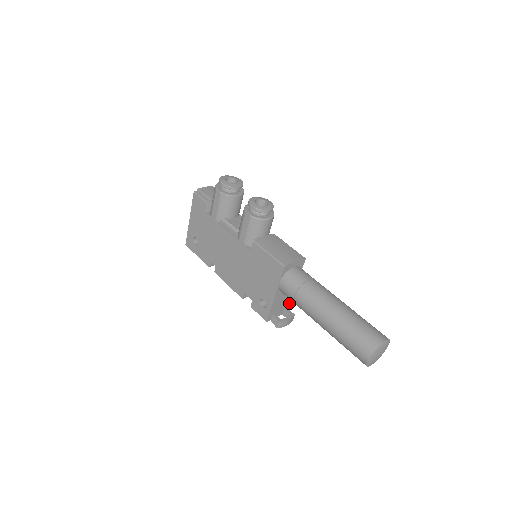
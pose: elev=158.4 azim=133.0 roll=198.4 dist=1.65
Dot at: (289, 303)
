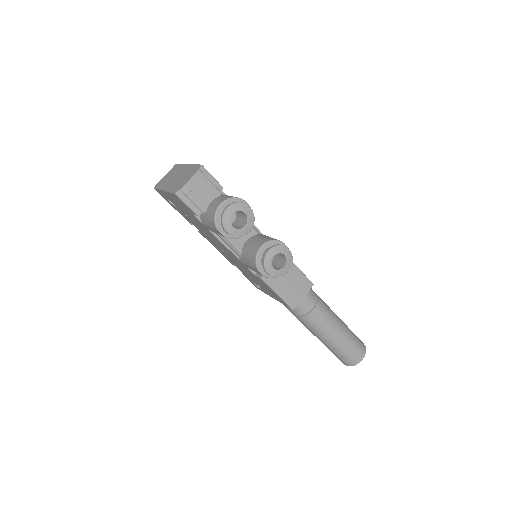
Dot at: occluded
